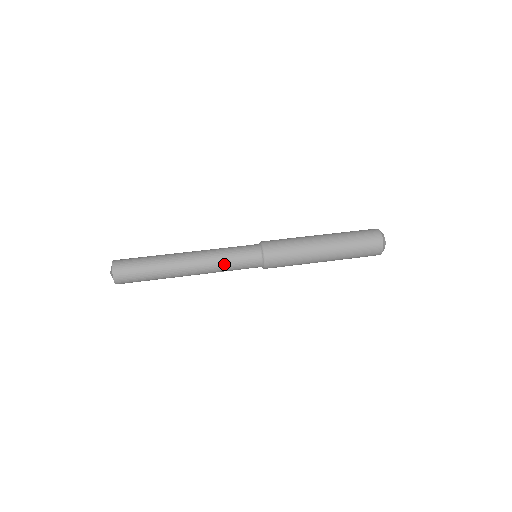
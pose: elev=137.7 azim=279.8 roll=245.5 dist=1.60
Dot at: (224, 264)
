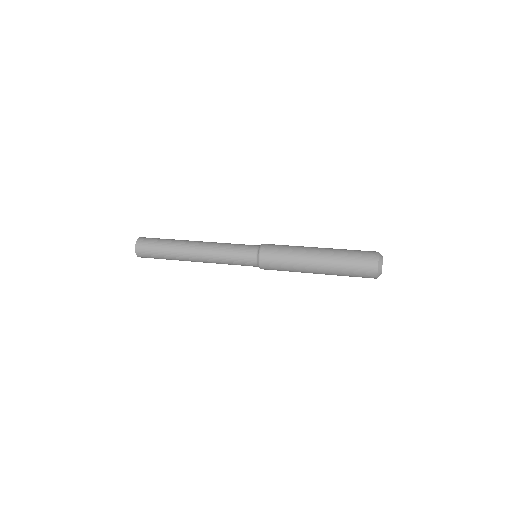
Dot at: (224, 251)
